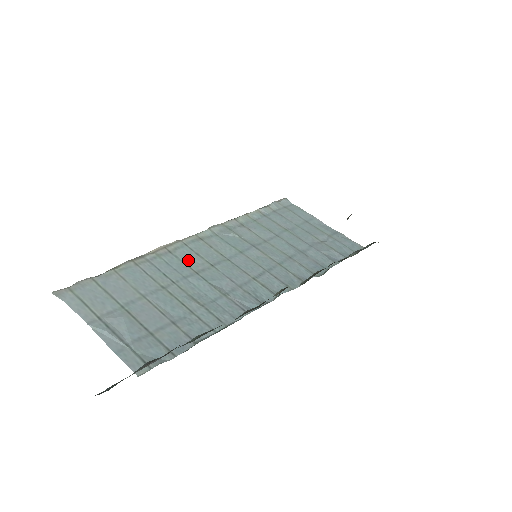
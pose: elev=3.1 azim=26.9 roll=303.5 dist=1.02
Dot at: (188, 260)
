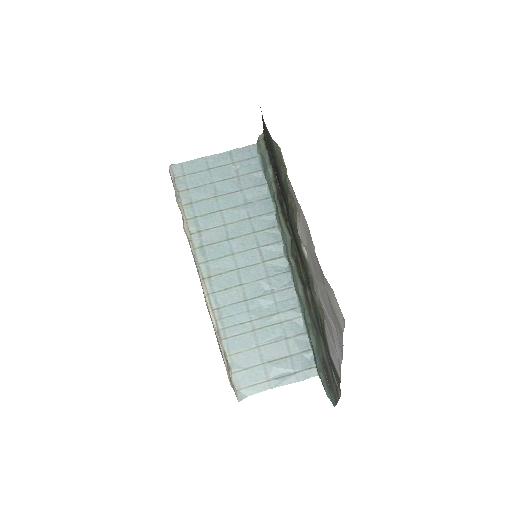
Dot at: (231, 300)
